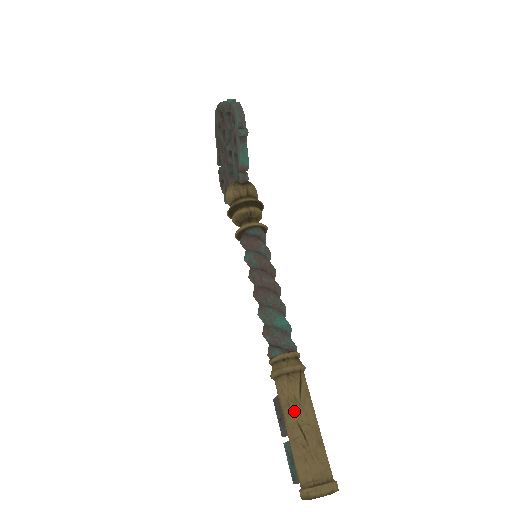
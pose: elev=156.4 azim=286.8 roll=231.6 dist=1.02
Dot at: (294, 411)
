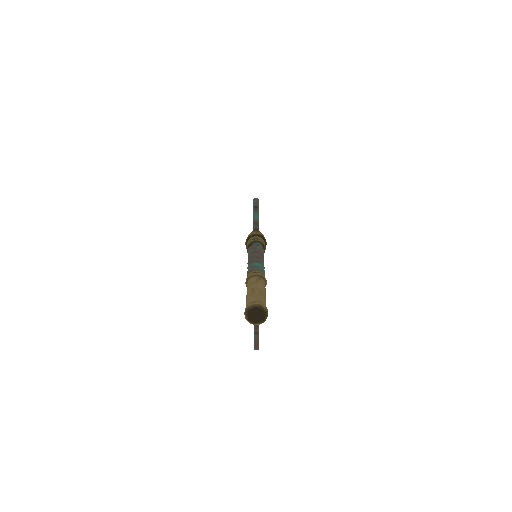
Dot at: (251, 285)
